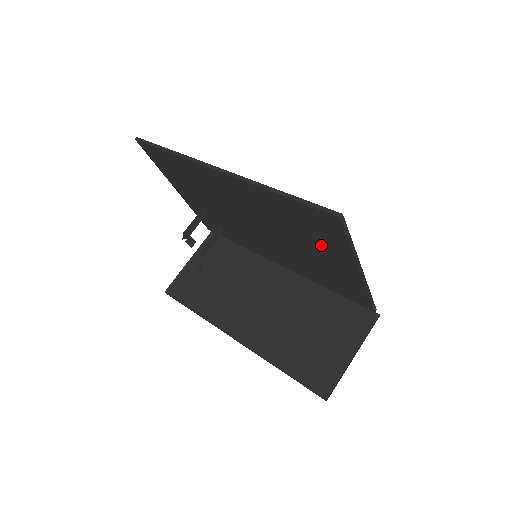
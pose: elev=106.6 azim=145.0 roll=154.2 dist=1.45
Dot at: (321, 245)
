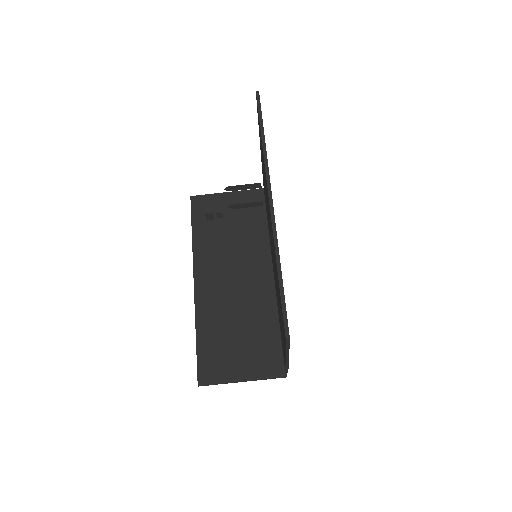
Dot at: occluded
